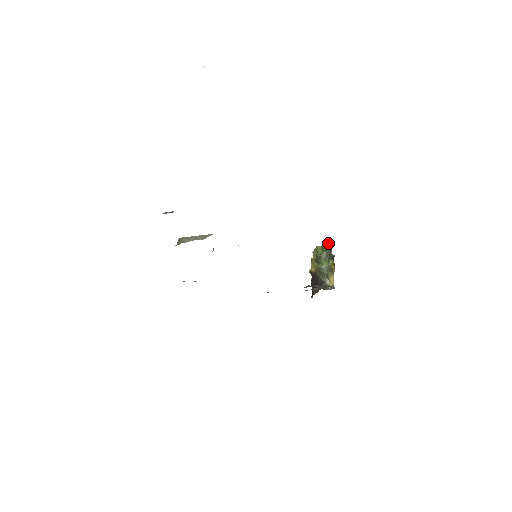
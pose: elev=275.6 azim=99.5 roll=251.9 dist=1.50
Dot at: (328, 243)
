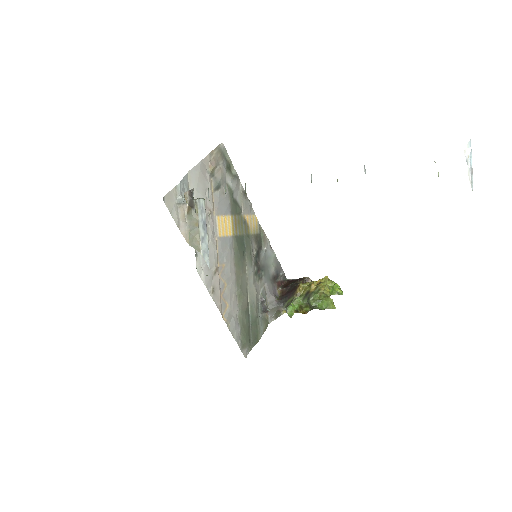
Dot at: (329, 304)
